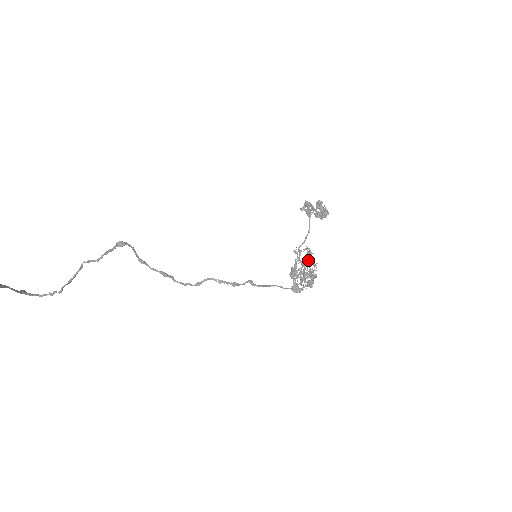
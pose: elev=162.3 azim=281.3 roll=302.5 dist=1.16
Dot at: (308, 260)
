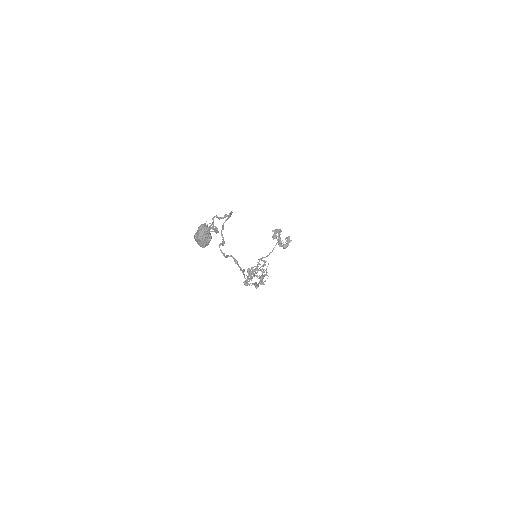
Dot at: occluded
